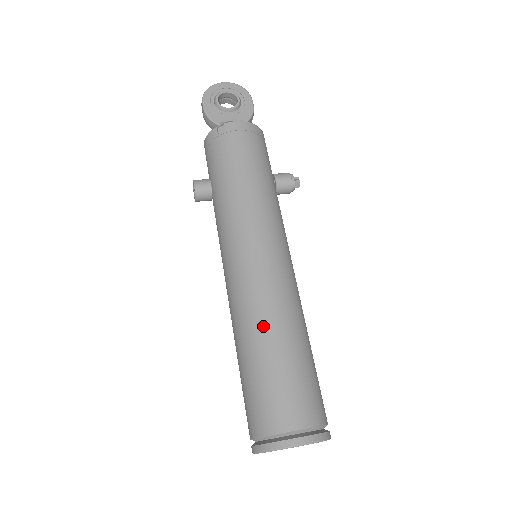
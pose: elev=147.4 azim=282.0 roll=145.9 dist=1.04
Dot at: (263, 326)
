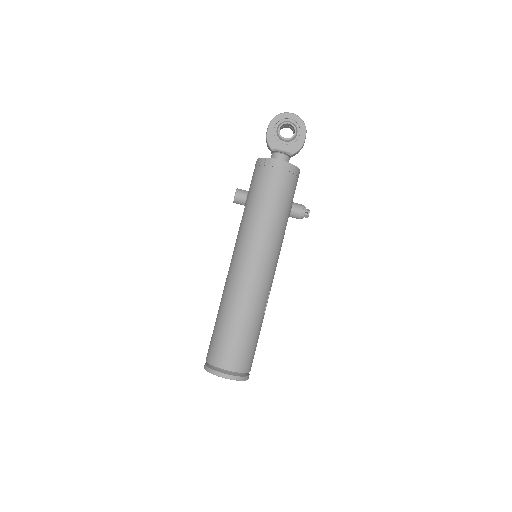
Dot at: (234, 307)
